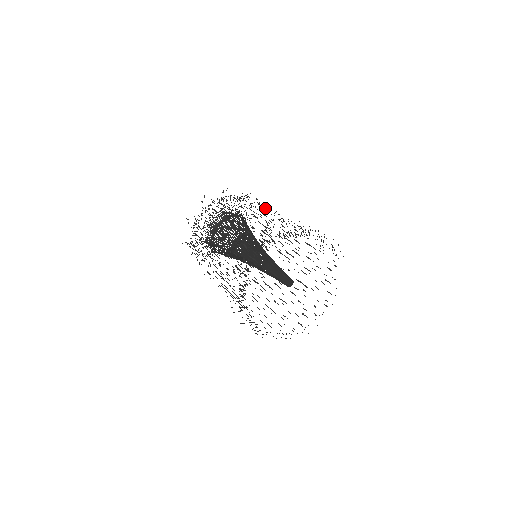
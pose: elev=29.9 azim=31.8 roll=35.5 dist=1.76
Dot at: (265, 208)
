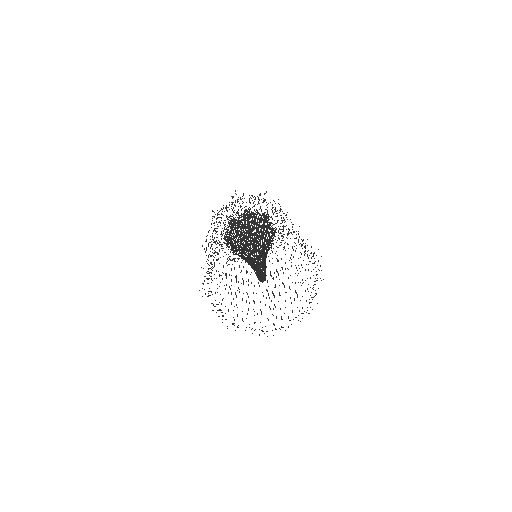
Dot at: occluded
